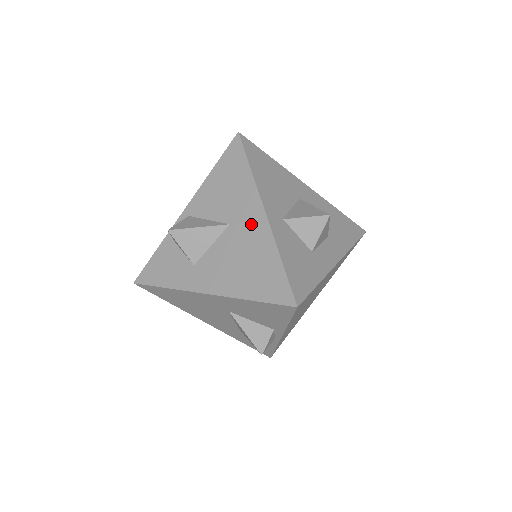
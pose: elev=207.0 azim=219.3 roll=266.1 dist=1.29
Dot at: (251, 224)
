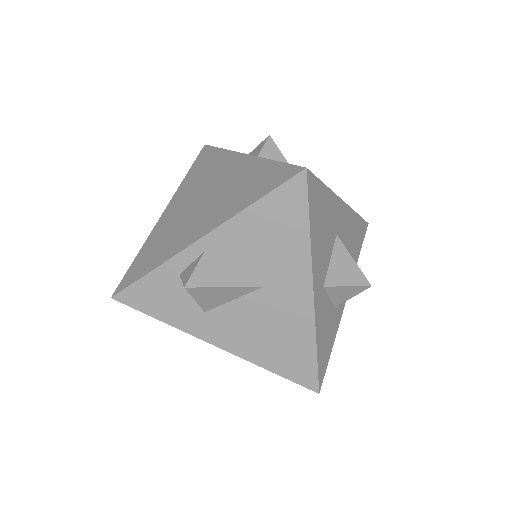
Dot at: (292, 299)
